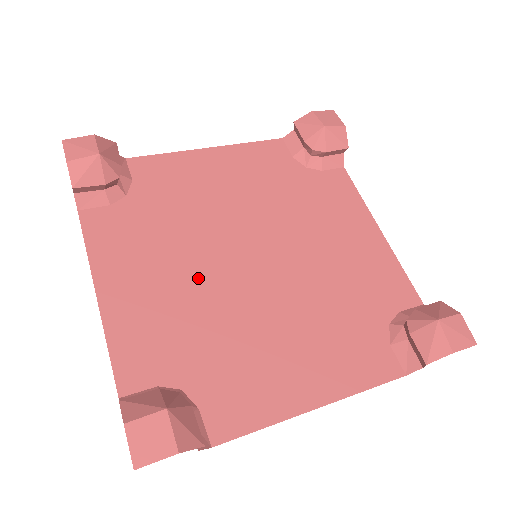
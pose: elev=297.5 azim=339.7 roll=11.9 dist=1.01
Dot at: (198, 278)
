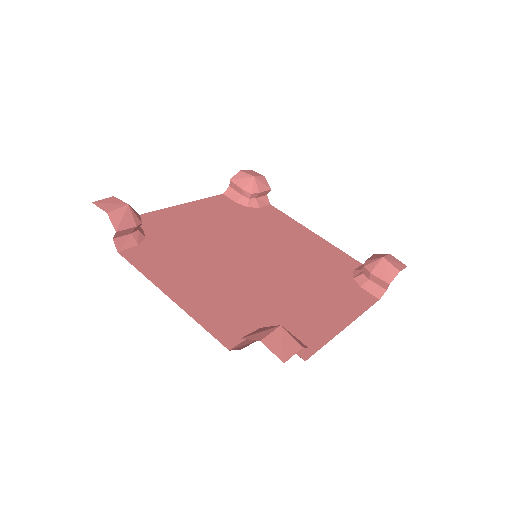
Dot at: (220, 237)
